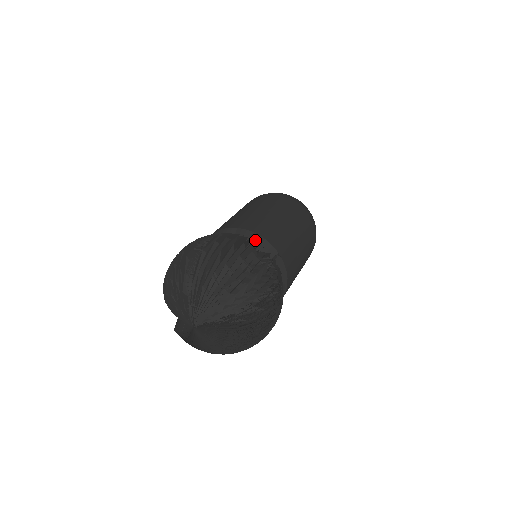
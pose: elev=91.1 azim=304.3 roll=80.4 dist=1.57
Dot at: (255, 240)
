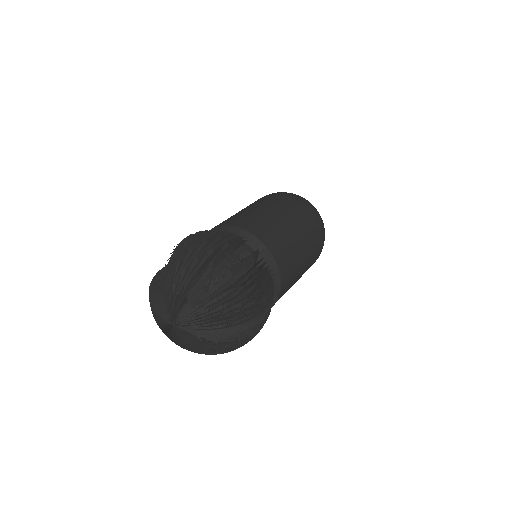
Dot at: (273, 272)
